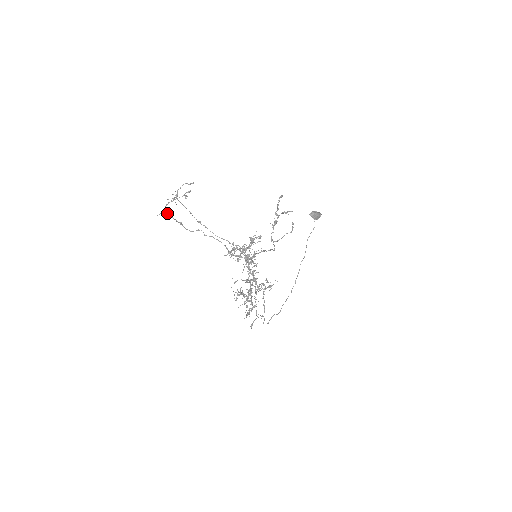
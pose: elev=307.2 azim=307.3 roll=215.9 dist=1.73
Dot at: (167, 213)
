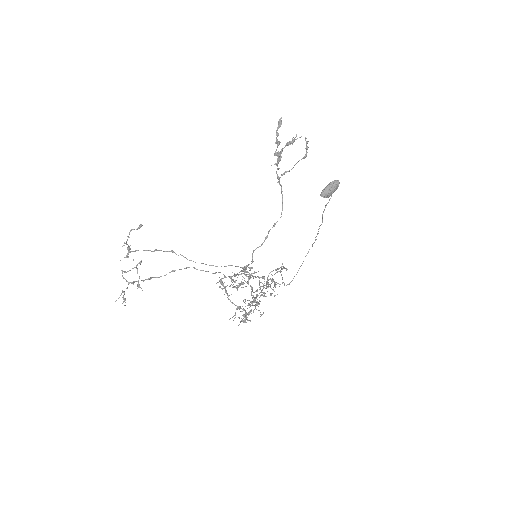
Dot at: (128, 282)
